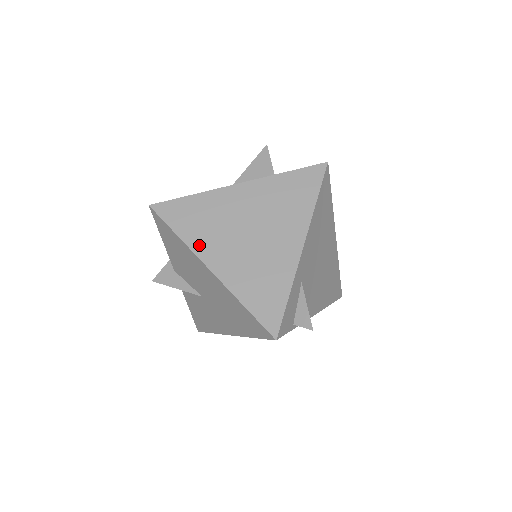
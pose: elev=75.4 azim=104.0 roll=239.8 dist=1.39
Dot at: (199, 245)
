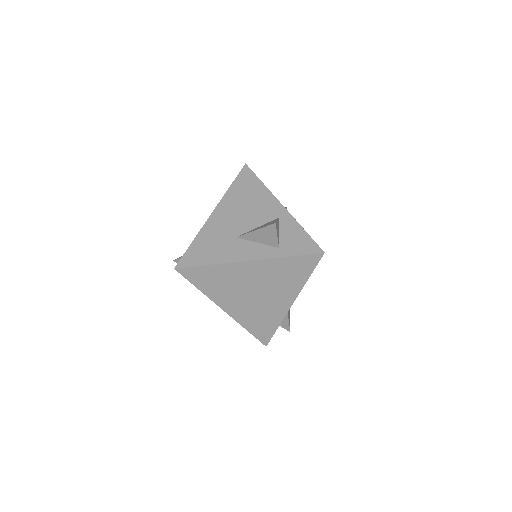
Dot at: (216, 297)
